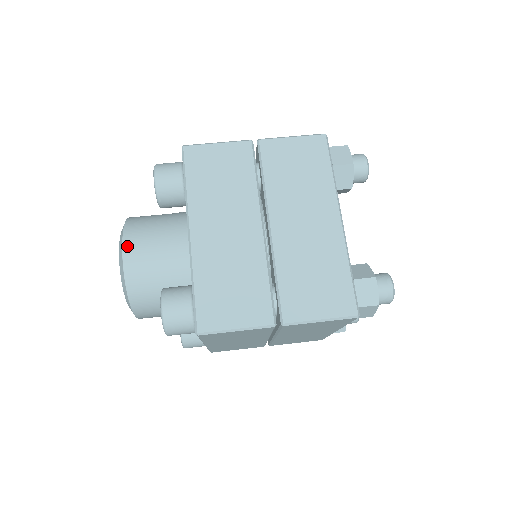
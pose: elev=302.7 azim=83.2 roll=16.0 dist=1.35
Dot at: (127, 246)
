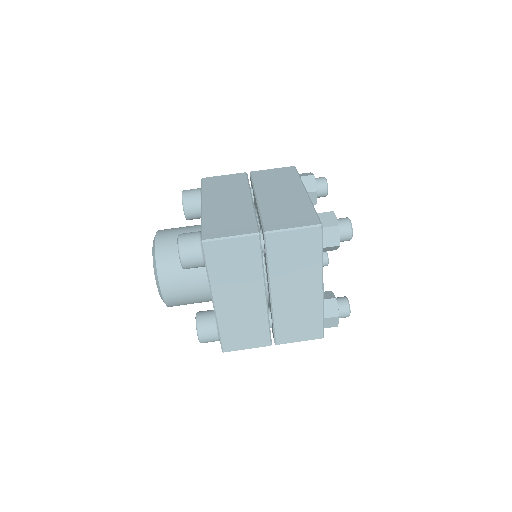
Dot at: (159, 233)
